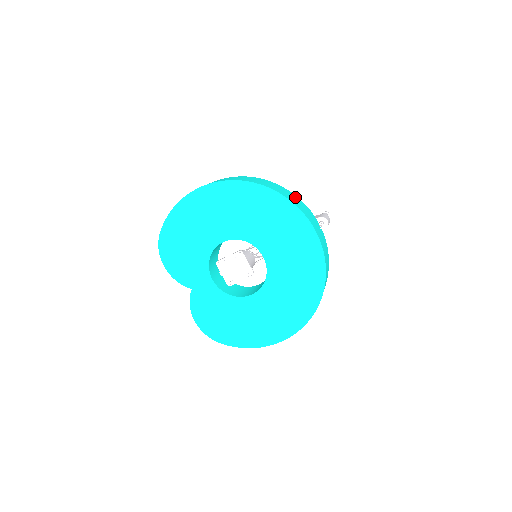
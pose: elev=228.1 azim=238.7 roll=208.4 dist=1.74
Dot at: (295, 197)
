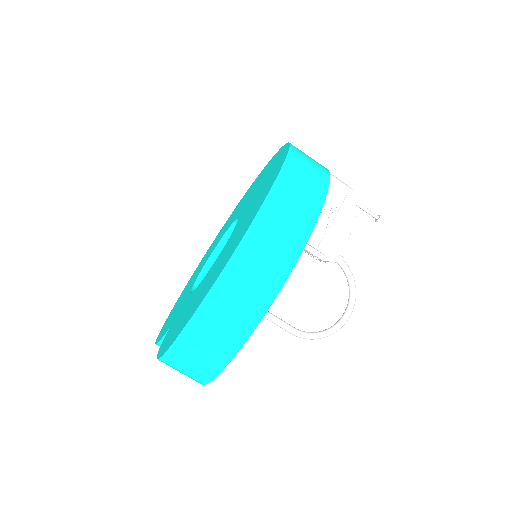
Dot at: occluded
